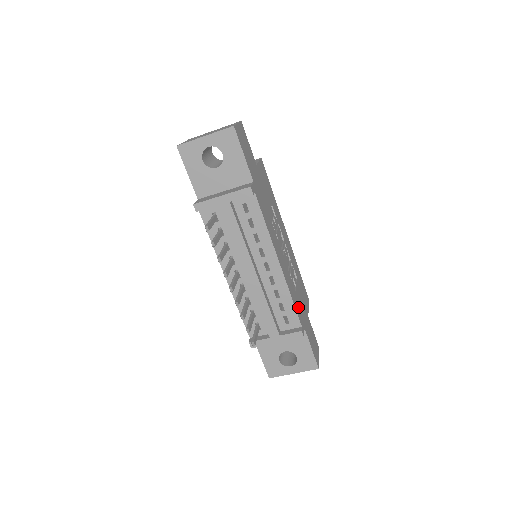
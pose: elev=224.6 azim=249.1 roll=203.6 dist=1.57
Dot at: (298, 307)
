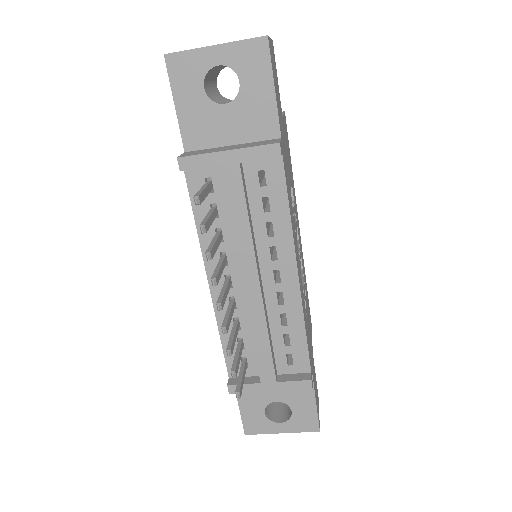
Dot at: (308, 341)
